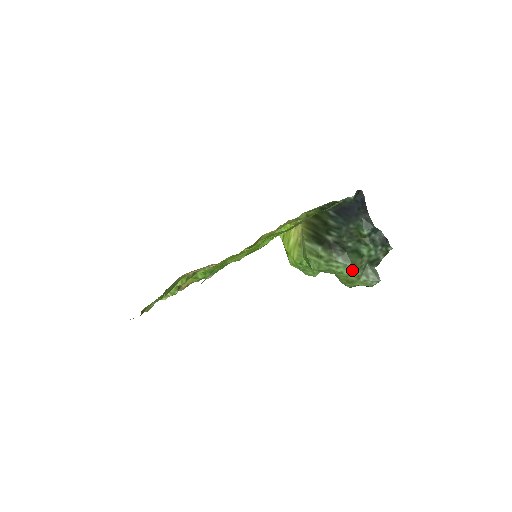
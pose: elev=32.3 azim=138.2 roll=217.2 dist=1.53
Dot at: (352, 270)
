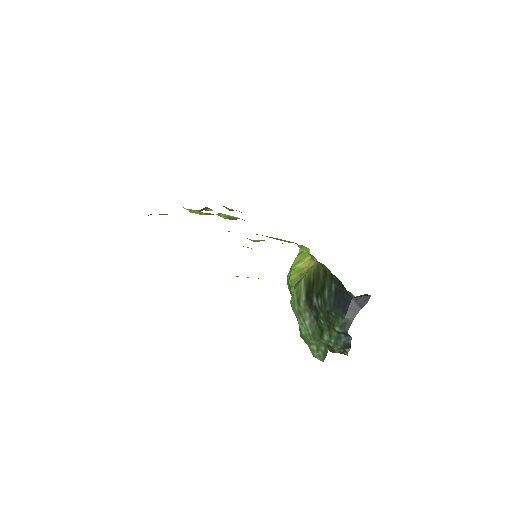
Dot at: (309, 337)
